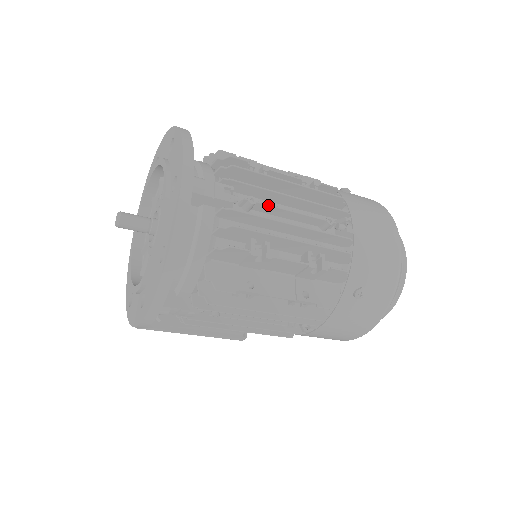
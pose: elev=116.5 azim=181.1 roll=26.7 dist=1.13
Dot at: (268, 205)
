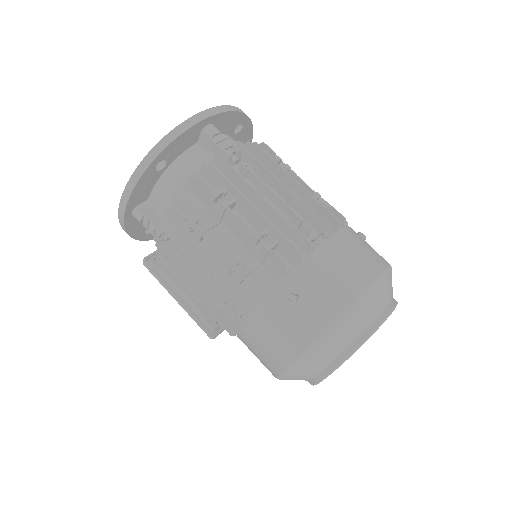
Dot at: (258, 177)
